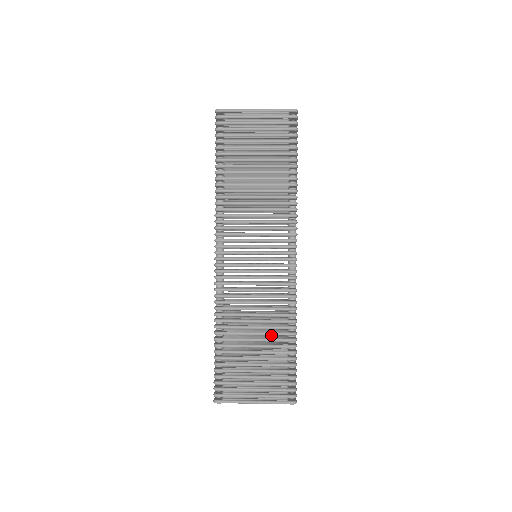
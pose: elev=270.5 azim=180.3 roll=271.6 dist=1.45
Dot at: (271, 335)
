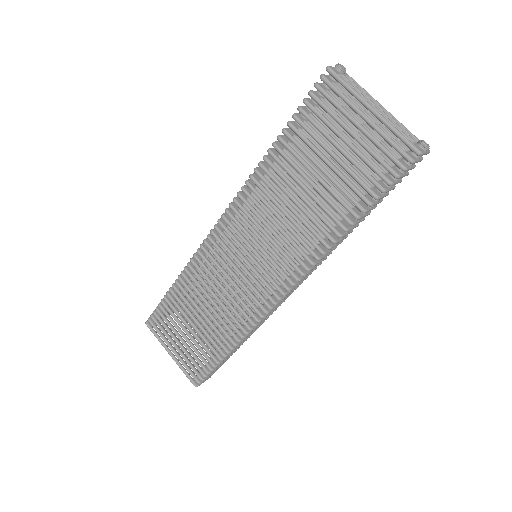
Dot at: occluded
